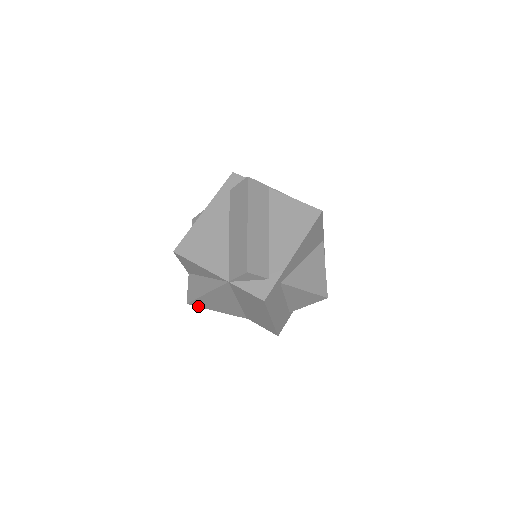
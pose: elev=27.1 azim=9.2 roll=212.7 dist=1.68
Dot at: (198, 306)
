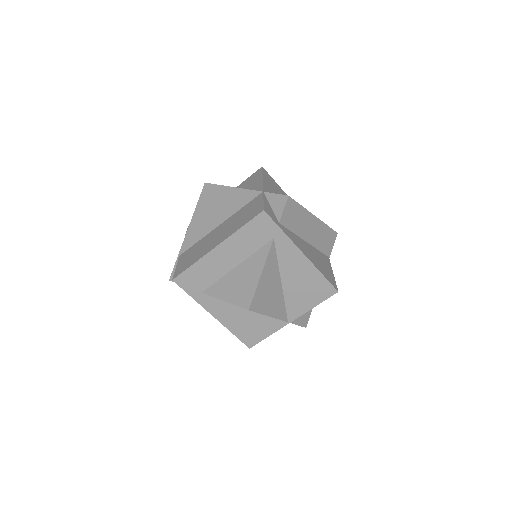
Dot at: (201, 195)
